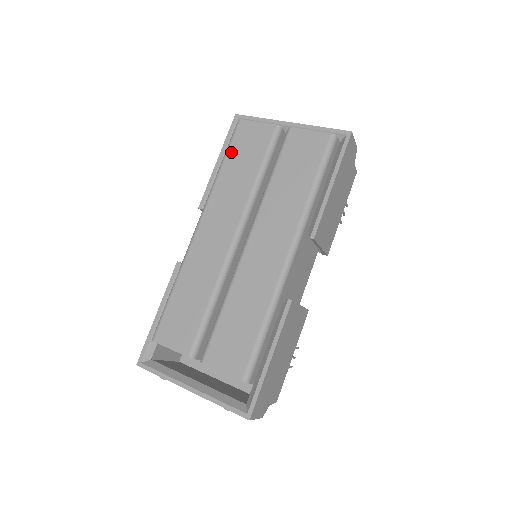
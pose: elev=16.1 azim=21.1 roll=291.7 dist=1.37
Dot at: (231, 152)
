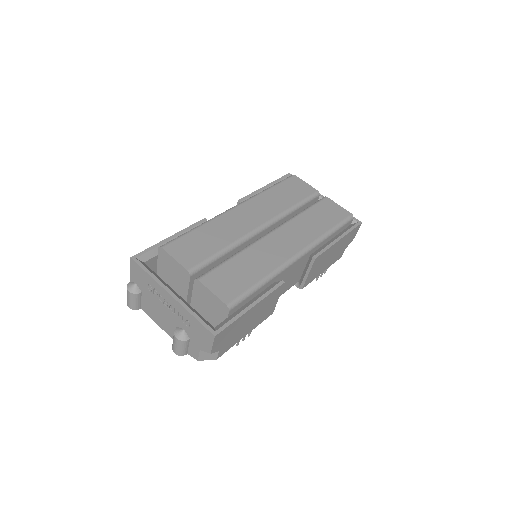
Dot at: (281, 185)
